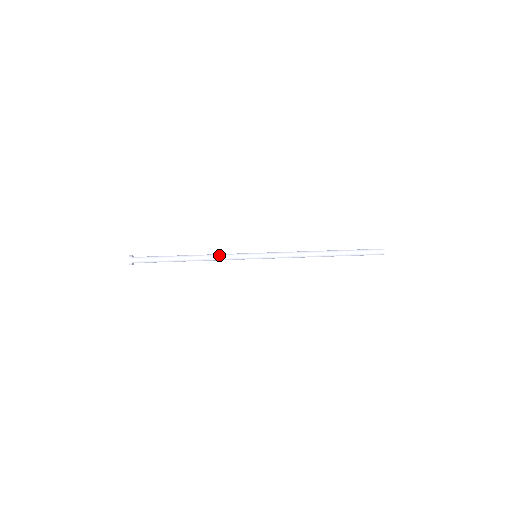
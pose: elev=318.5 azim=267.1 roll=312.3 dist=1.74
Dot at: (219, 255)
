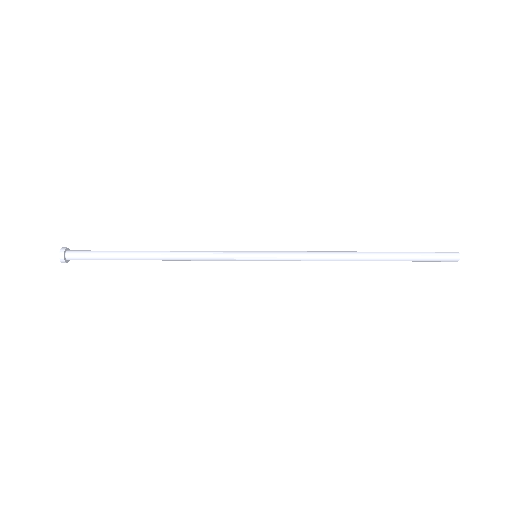
Dot at: (198, 255)
